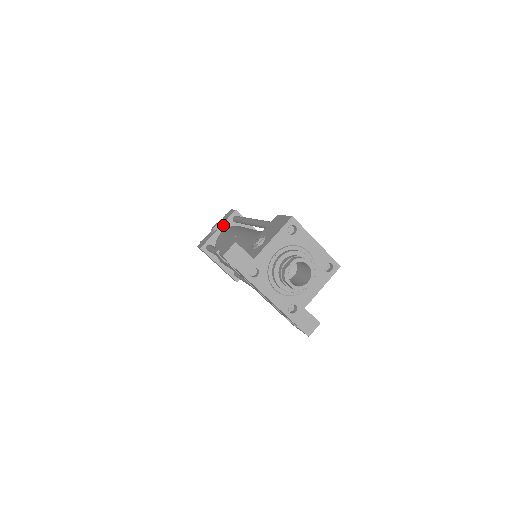
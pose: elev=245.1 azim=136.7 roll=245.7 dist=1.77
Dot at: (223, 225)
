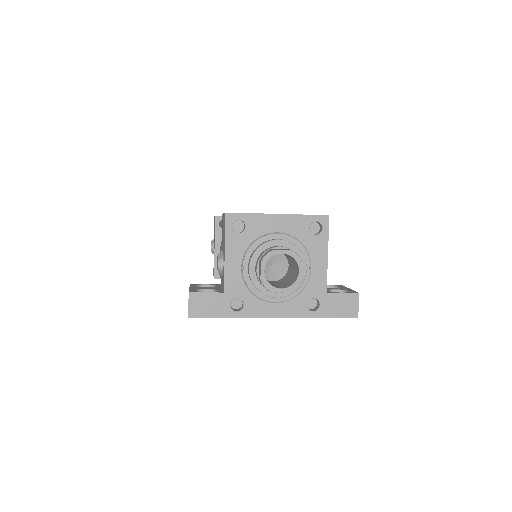
Dot at: (216, 240)
